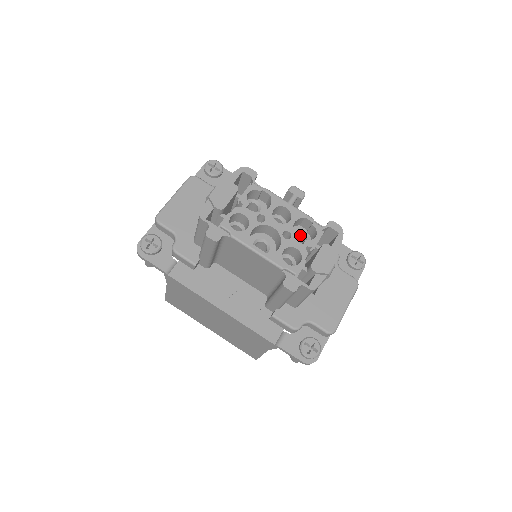
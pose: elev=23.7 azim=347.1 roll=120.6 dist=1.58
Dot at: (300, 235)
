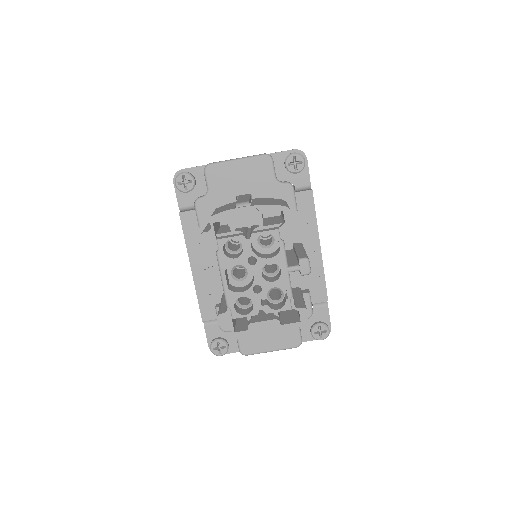
Dot at: (280, 289)
